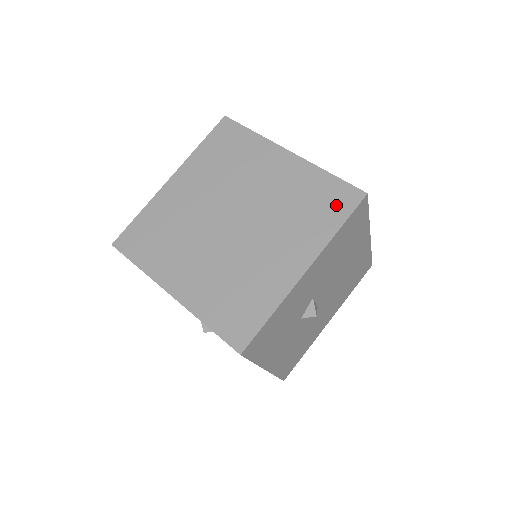
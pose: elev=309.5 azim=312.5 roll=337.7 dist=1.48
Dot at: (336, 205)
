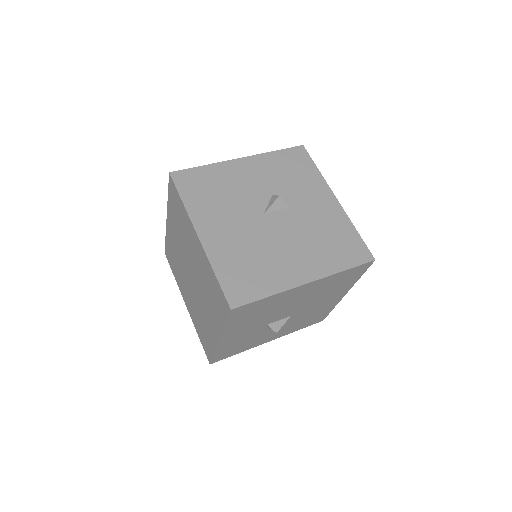
Dot at: (221, 305)
